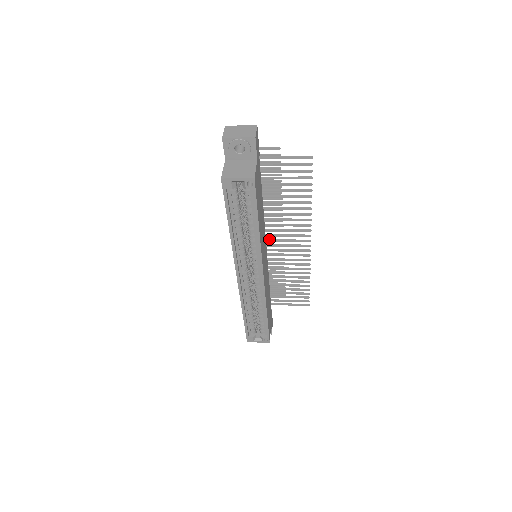
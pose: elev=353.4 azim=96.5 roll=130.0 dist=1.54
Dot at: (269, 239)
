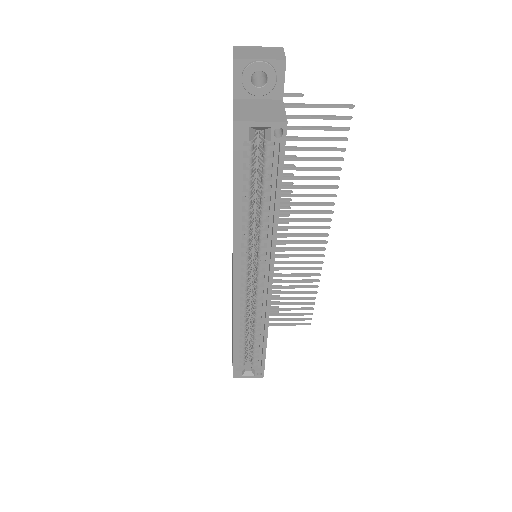
Dot at: occluded
